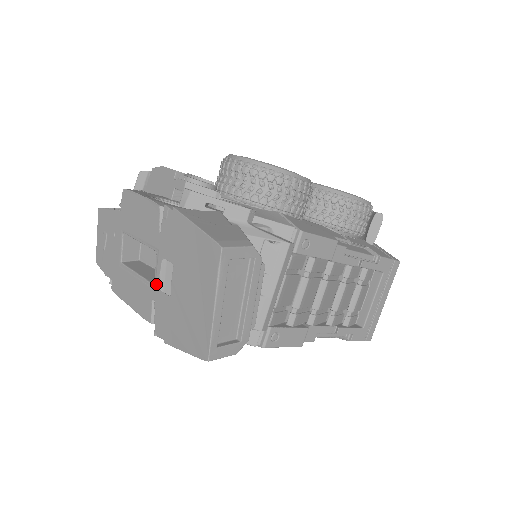
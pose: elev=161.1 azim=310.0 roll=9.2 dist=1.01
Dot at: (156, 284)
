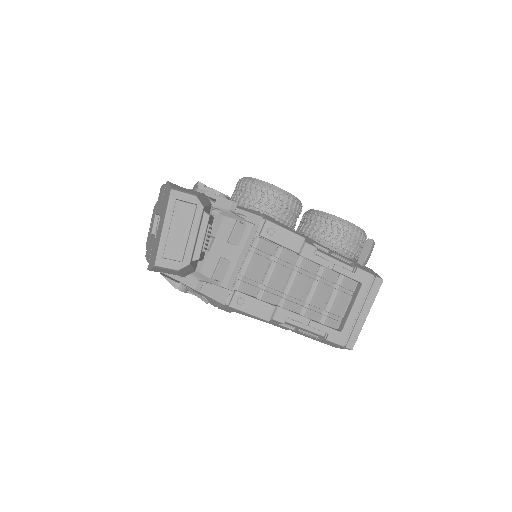
Dot at: (155, 235)
